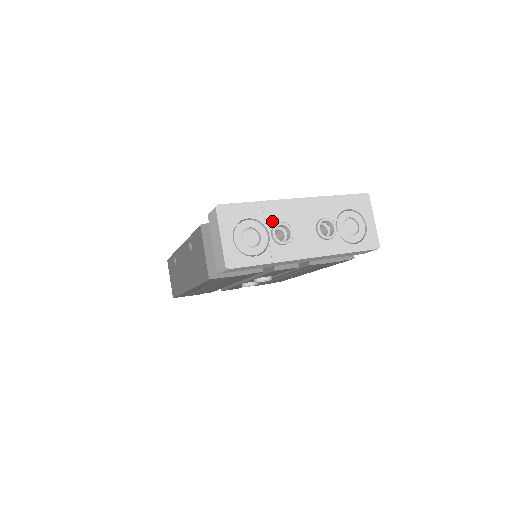
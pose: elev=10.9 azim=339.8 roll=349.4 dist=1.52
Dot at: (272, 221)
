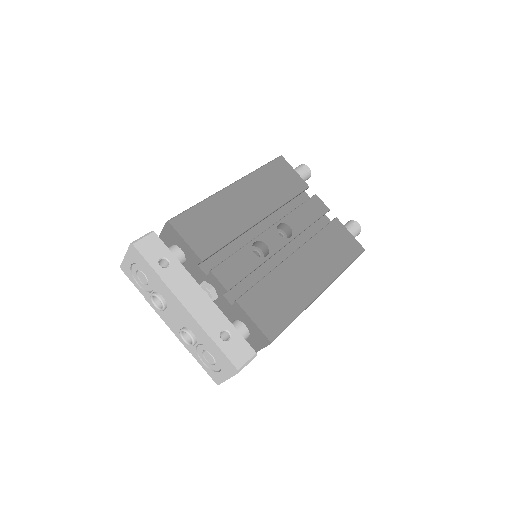
Dot at: (159, 290)
